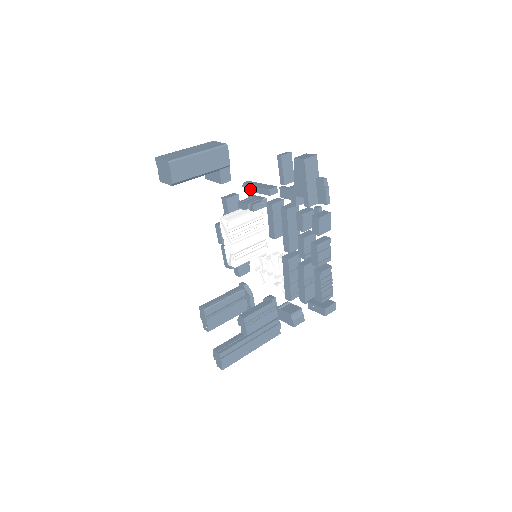
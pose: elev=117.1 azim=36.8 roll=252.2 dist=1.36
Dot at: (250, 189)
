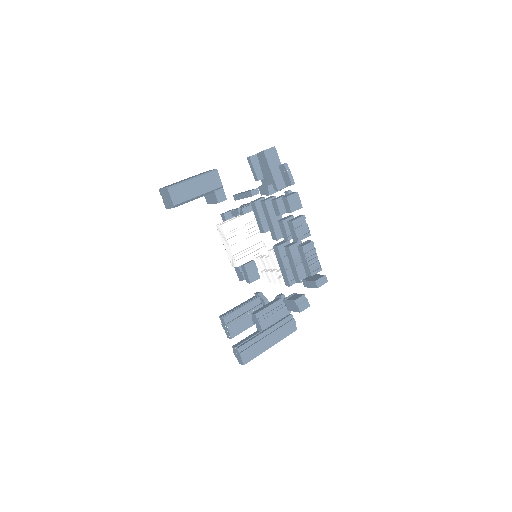
Dot at: (238, 198)
